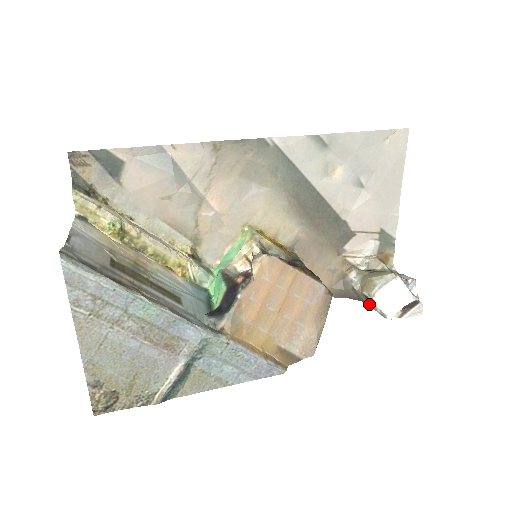
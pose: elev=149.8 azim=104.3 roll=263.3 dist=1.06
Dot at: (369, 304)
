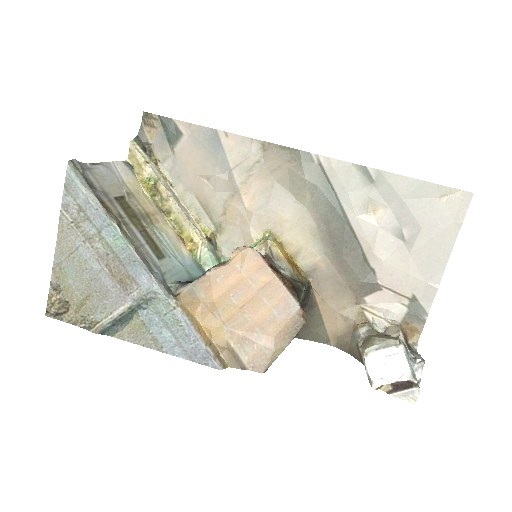
Dot at: occluded
